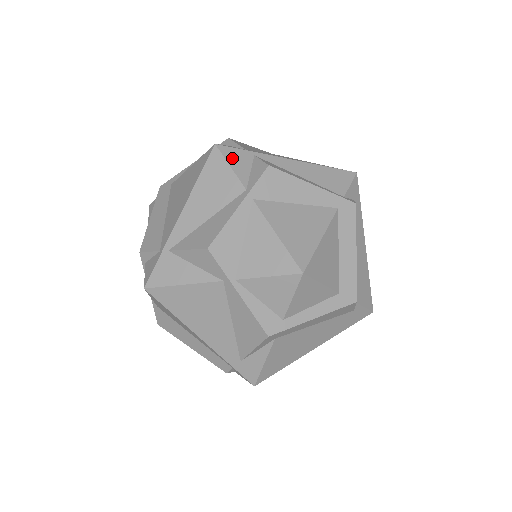
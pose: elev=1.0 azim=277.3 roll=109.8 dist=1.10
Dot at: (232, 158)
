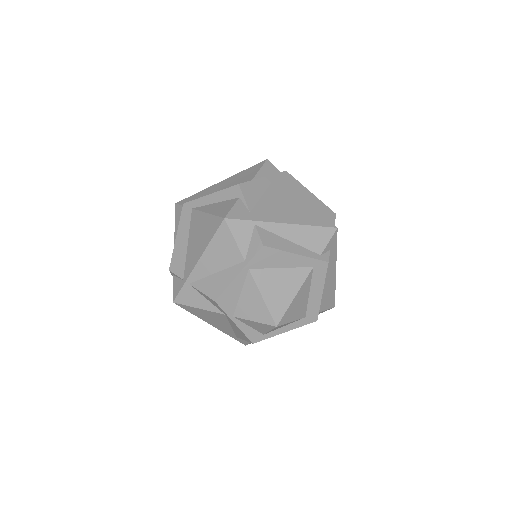
Dot at: (237, 231)
